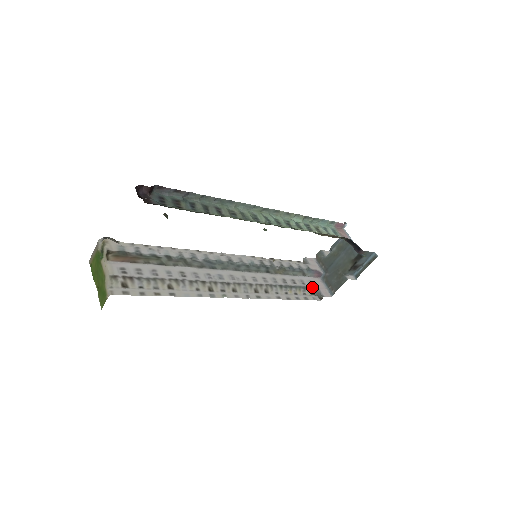
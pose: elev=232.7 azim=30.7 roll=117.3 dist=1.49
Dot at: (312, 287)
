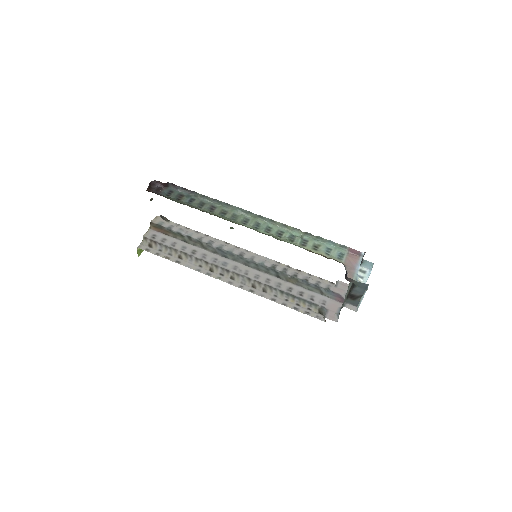
Dot at: (321, 306)
